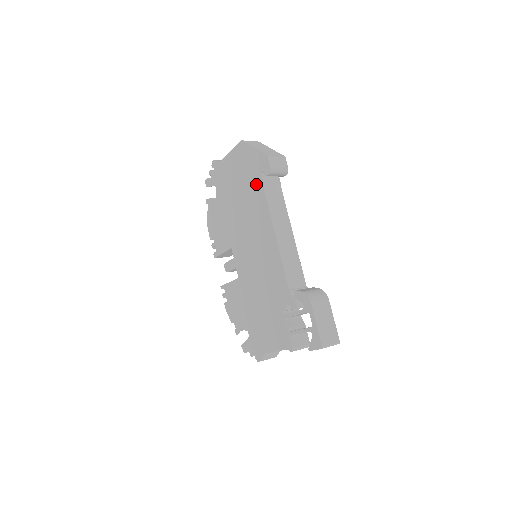
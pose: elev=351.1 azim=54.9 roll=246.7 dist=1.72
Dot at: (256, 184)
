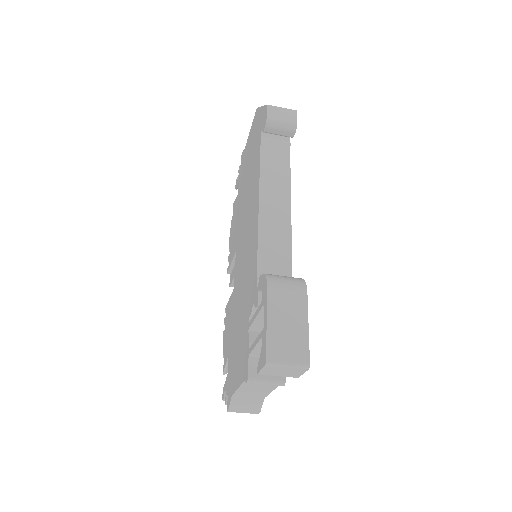
Dot at: (257, 150)
